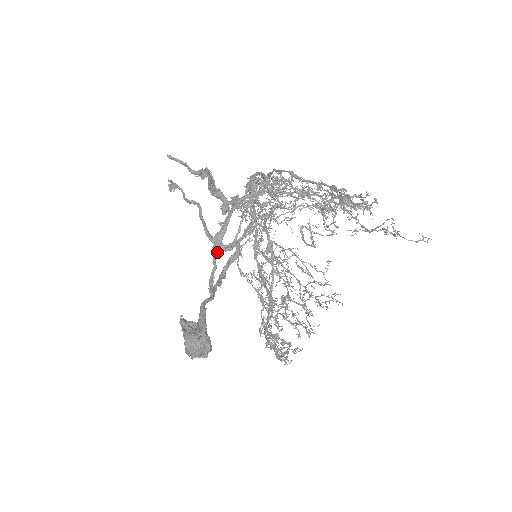
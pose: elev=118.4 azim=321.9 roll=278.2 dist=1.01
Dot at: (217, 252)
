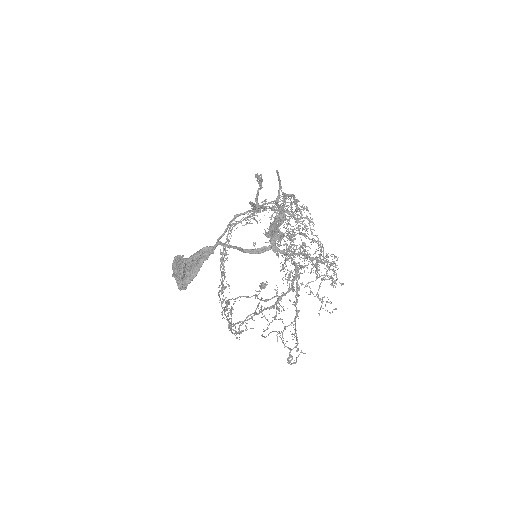
Dot at: occluded
